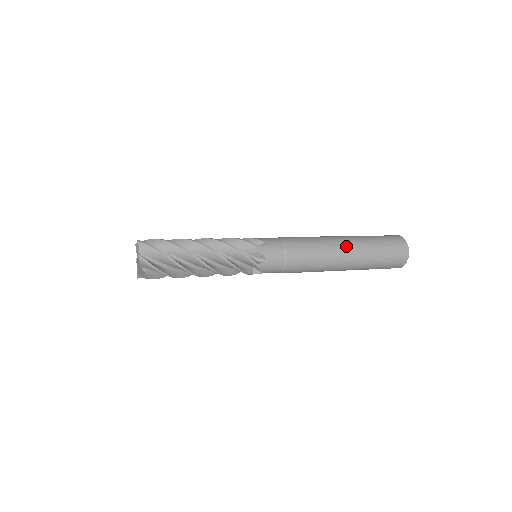
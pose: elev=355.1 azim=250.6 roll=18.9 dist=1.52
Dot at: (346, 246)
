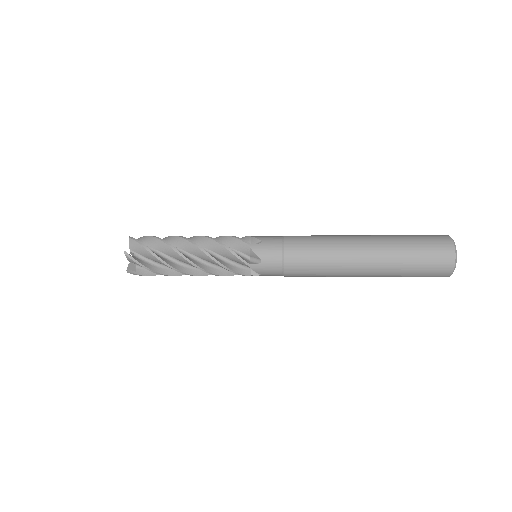
Dot at: (360, 235)
